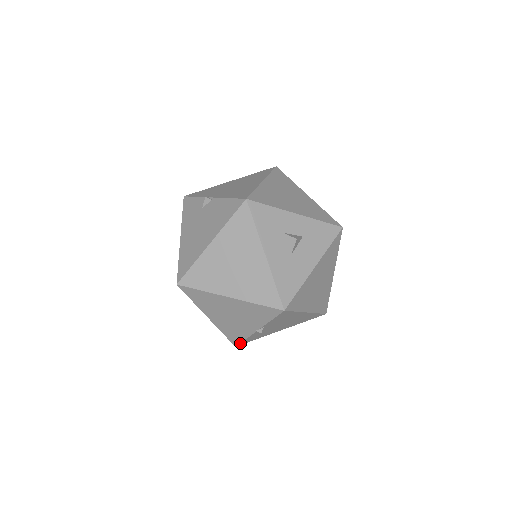
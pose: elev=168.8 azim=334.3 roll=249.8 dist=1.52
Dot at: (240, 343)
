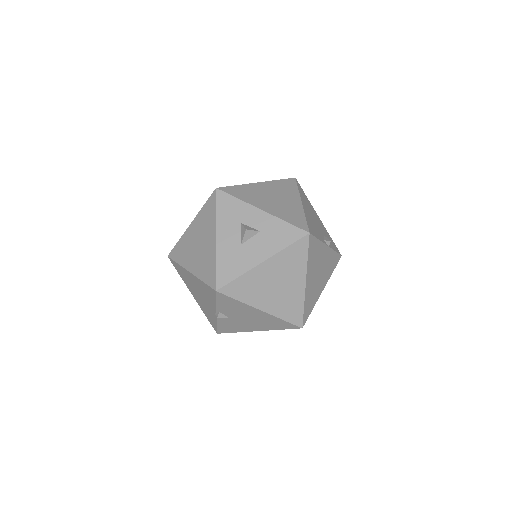
Dot at: (217, 329)
